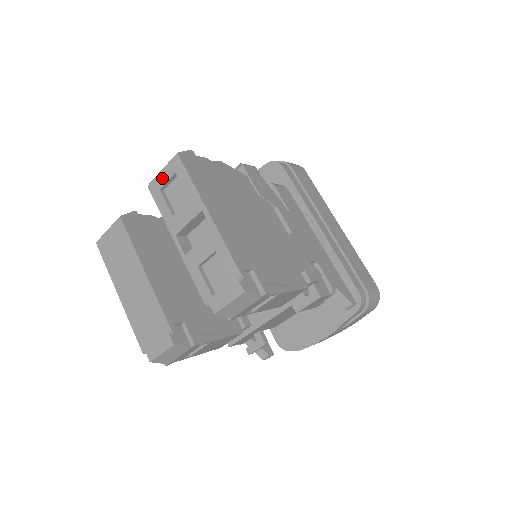
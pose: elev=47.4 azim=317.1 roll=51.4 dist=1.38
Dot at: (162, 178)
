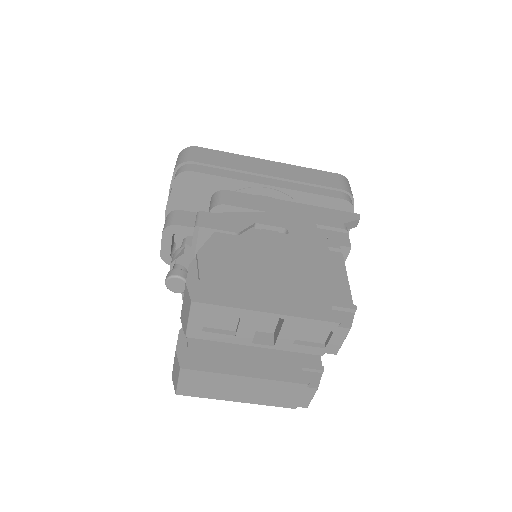
Dot at: (195, 324)
